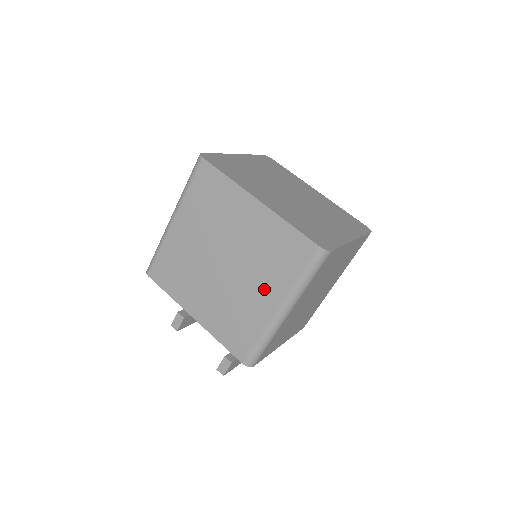
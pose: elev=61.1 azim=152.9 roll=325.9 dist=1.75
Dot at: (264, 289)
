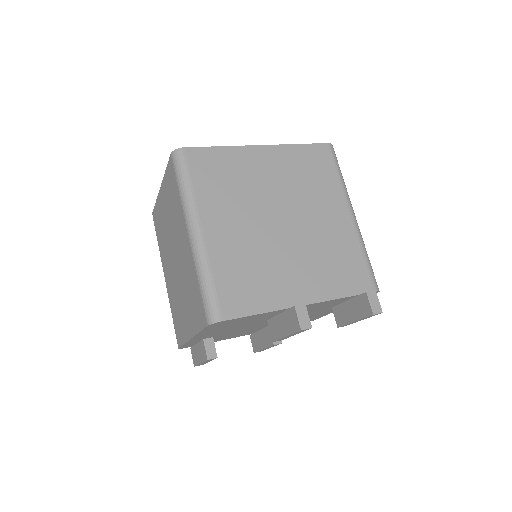
Dot at: (328, 208)
